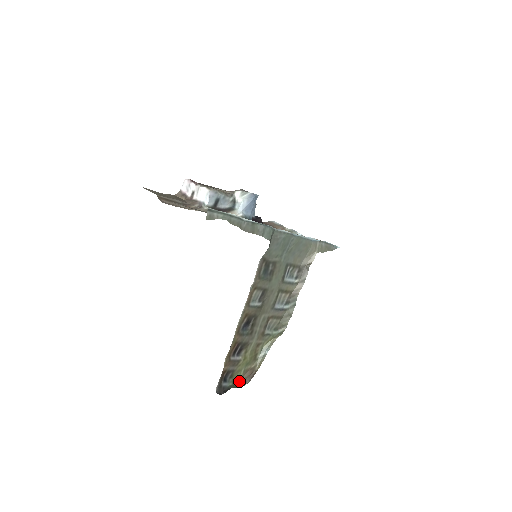
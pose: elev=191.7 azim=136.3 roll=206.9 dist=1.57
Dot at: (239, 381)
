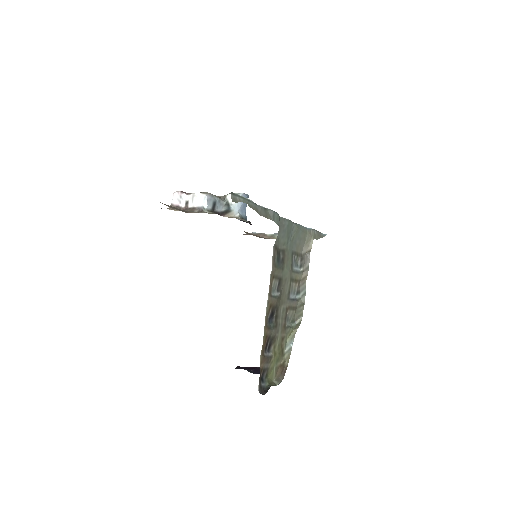
Dot at: (273, 380)
